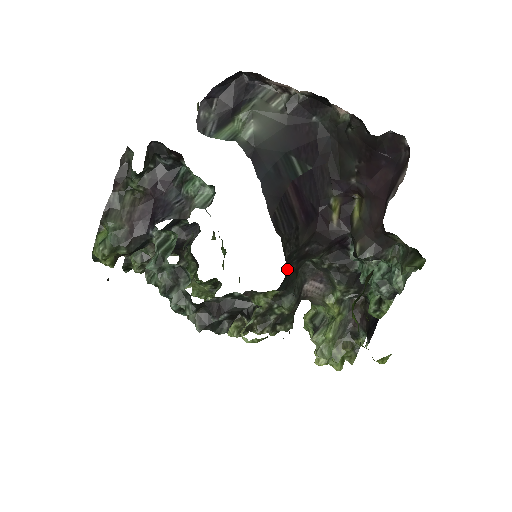
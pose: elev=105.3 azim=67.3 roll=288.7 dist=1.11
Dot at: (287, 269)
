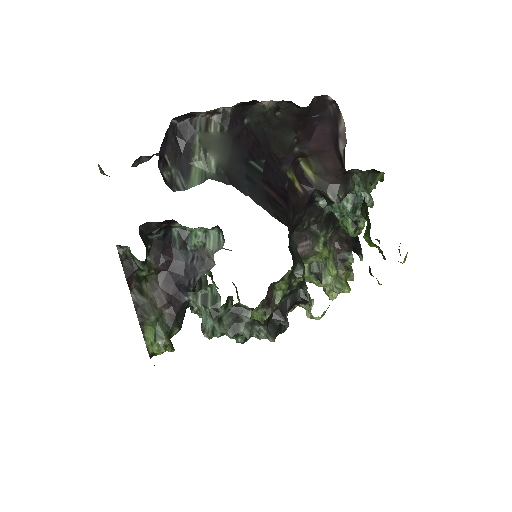
Dot at: occluded
